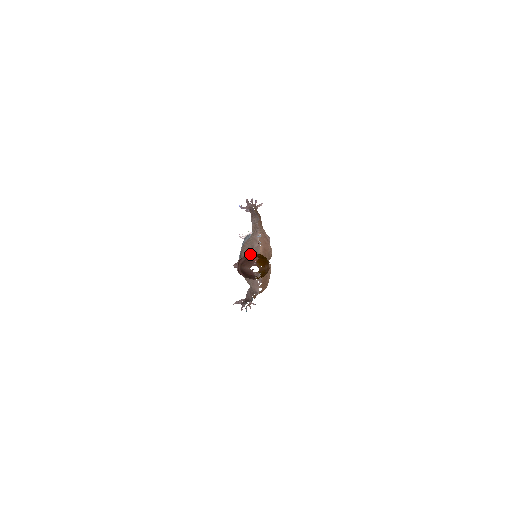
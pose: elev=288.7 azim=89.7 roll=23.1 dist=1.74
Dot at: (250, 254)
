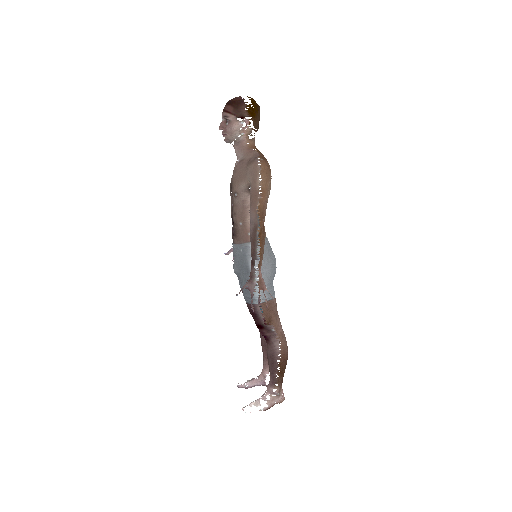
Dot at: occluded
